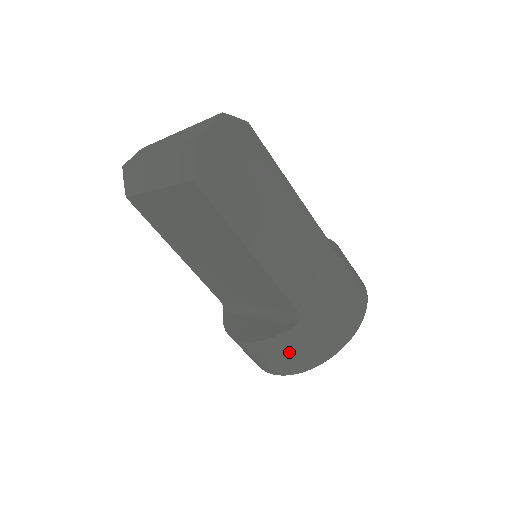
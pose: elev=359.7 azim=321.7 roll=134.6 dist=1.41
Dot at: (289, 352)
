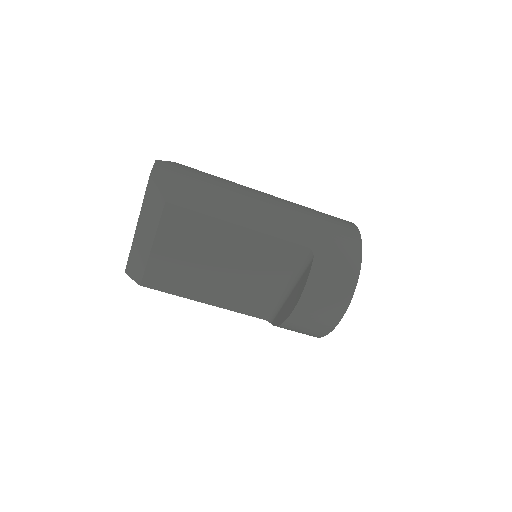
Dot at: (328, 285)
